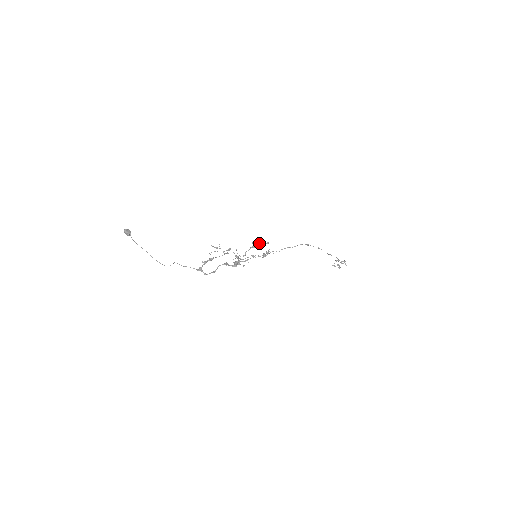
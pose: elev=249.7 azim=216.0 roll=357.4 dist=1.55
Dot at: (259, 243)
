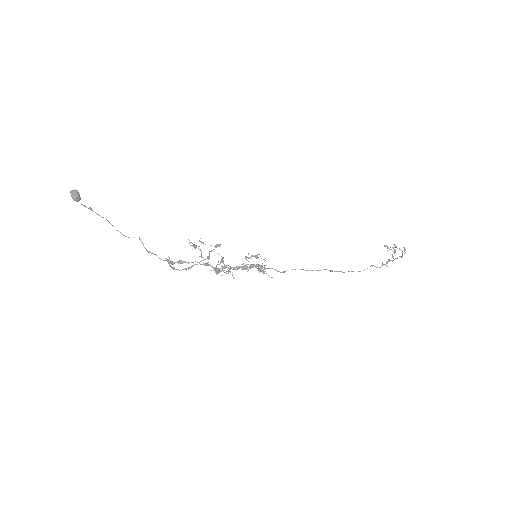
Dot at: (253, 264)
